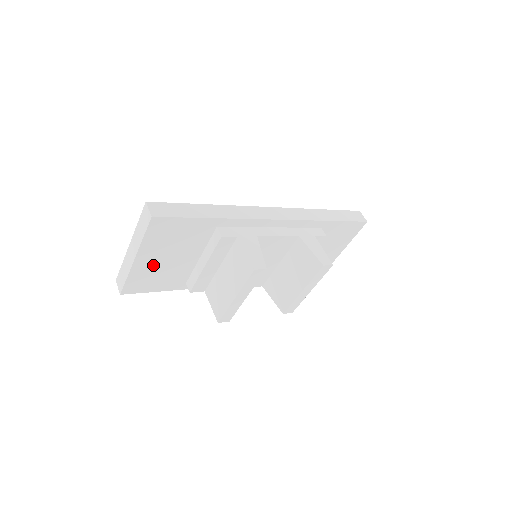
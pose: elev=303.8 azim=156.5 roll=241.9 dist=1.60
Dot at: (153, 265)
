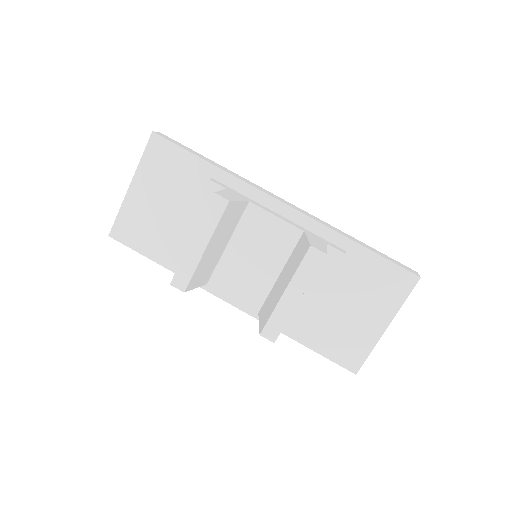
Dot at: (145, 206)
